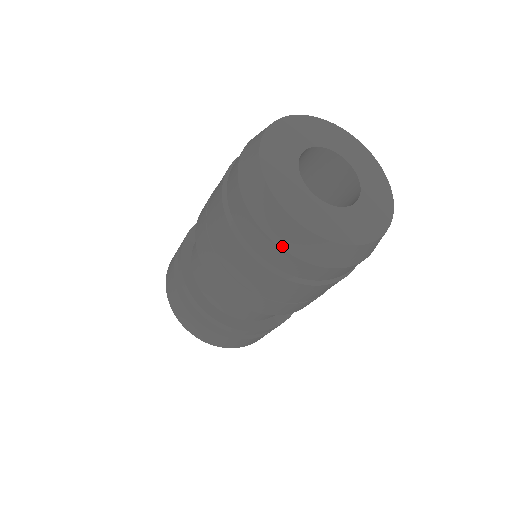
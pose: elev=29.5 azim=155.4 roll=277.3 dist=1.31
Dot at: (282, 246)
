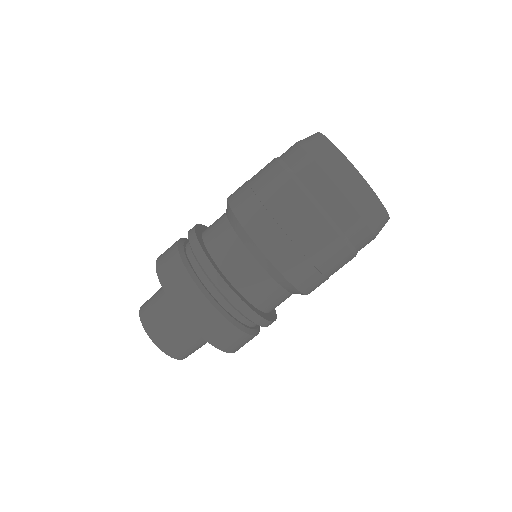
Dot at: (327, 172)
